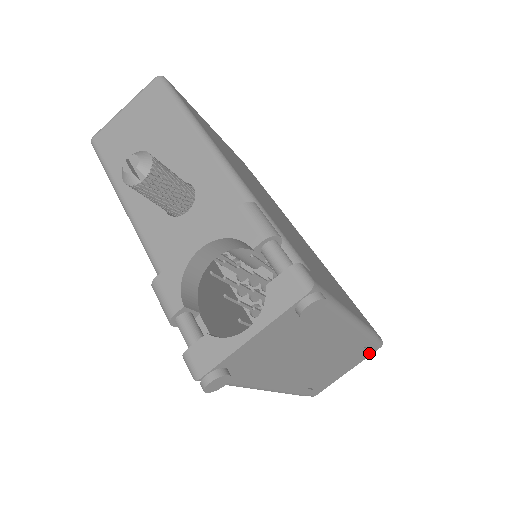
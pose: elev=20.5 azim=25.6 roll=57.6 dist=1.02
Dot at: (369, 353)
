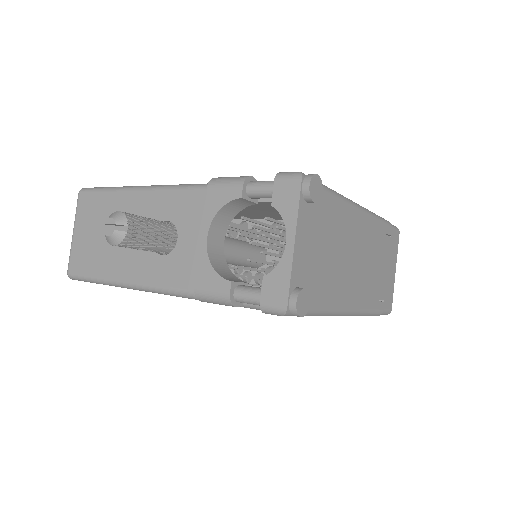
Dot at: (396, 242)
